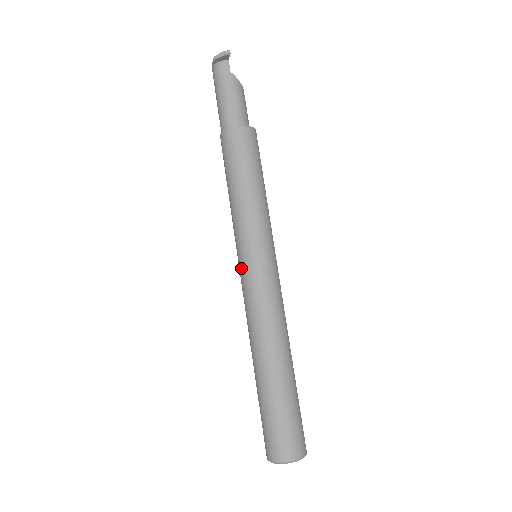
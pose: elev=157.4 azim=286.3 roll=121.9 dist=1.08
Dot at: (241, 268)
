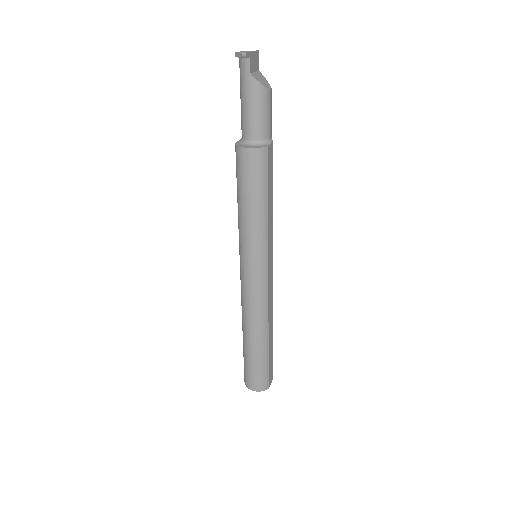
Dot at: occluded
